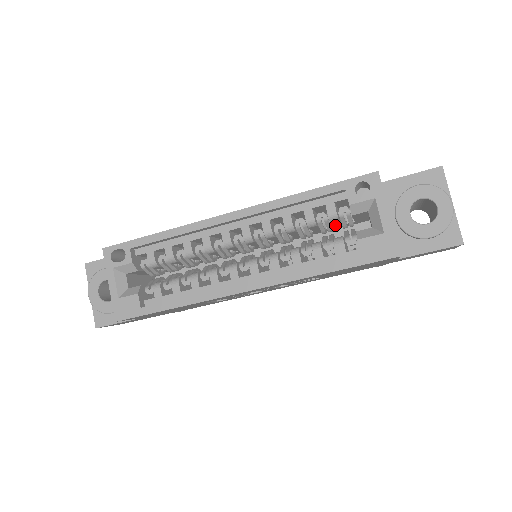
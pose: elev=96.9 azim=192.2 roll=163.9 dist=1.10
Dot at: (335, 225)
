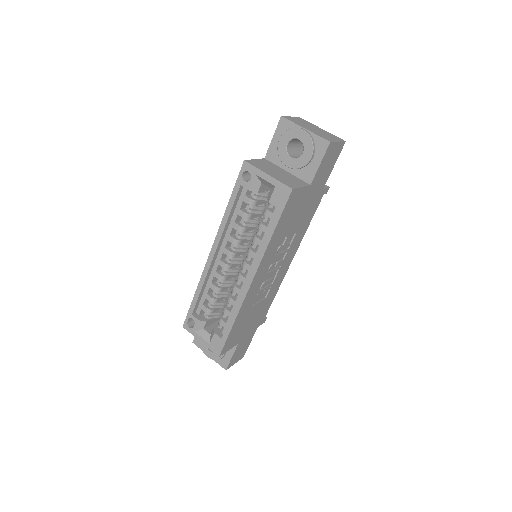
Dot at: (266, 202)
